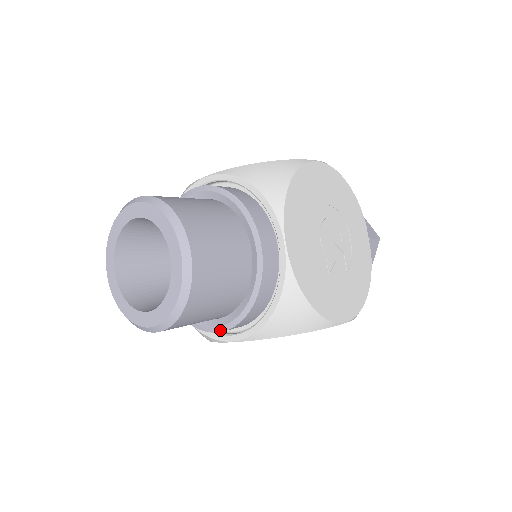
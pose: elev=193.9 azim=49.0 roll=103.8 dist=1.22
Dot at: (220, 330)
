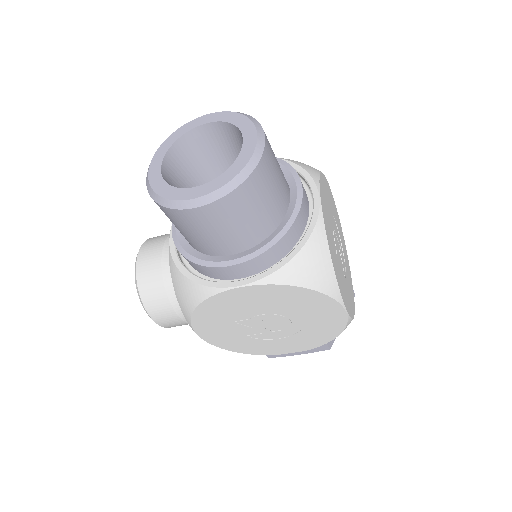
Dot at: (238, 262)
